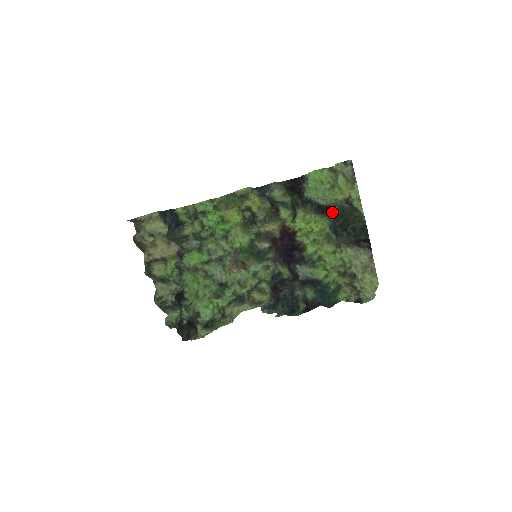
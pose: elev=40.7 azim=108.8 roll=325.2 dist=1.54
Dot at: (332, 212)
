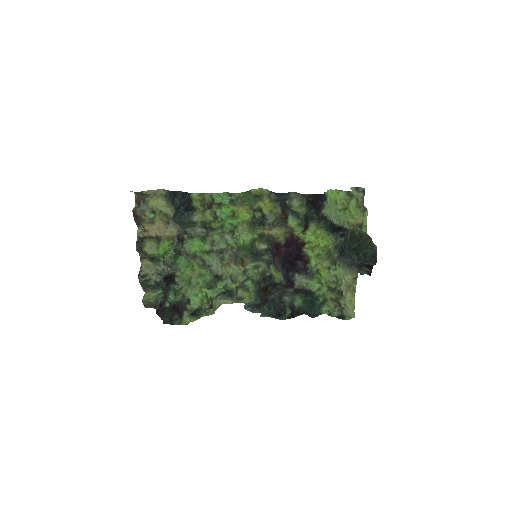
Dot at: (351, 235)
